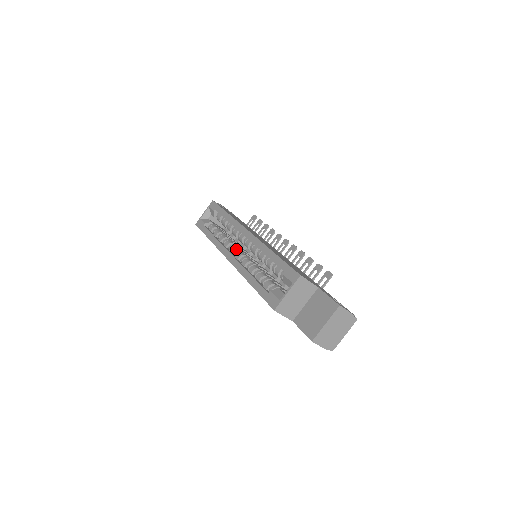
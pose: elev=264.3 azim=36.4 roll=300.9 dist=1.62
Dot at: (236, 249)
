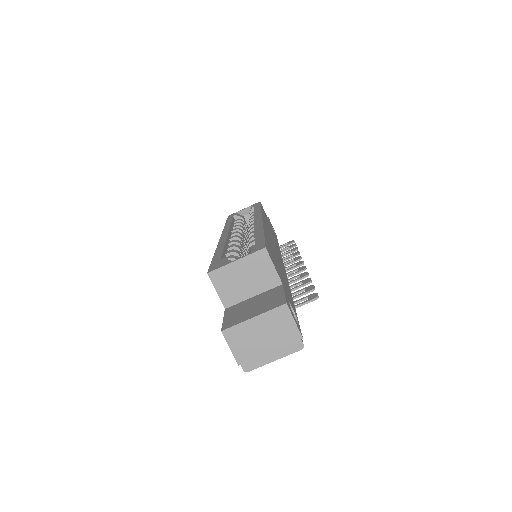
Dot at: (238, 234)
